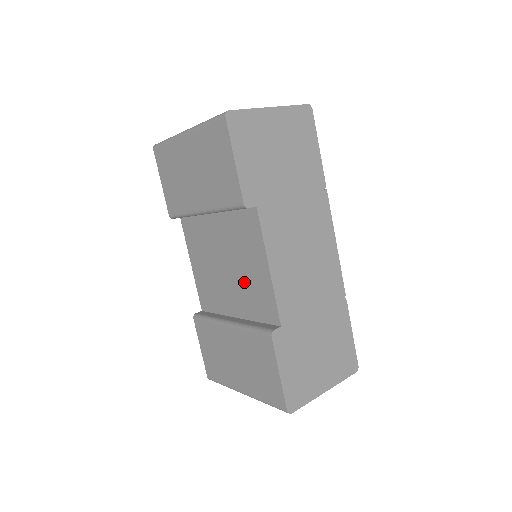
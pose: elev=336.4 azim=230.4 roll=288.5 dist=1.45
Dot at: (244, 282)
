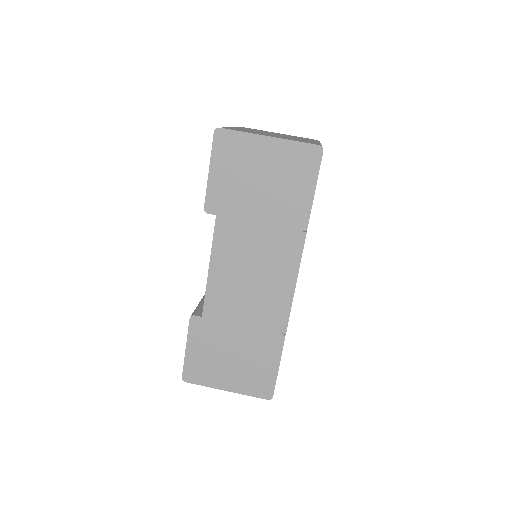
Dot at: occluded
